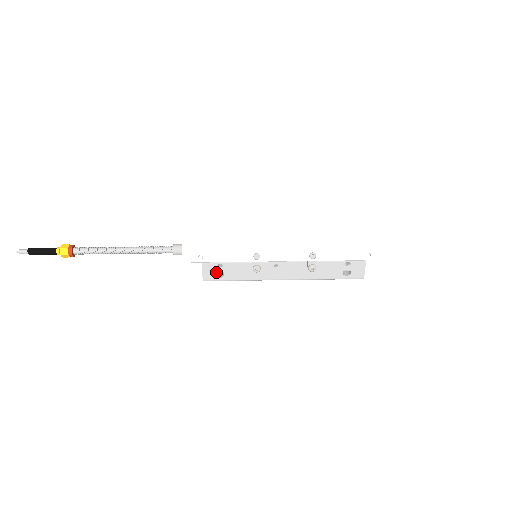
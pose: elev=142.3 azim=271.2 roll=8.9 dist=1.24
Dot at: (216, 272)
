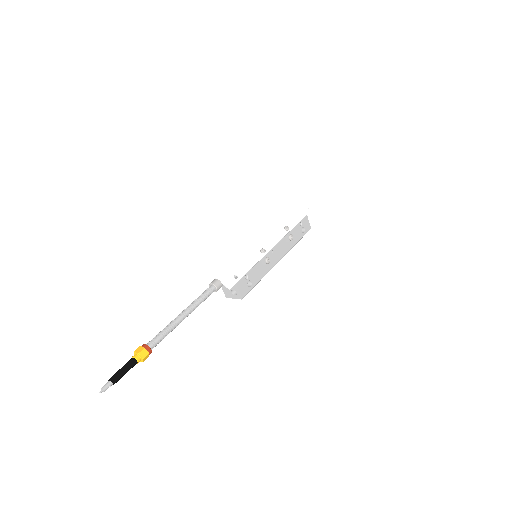
Dot at: (246, 284)
